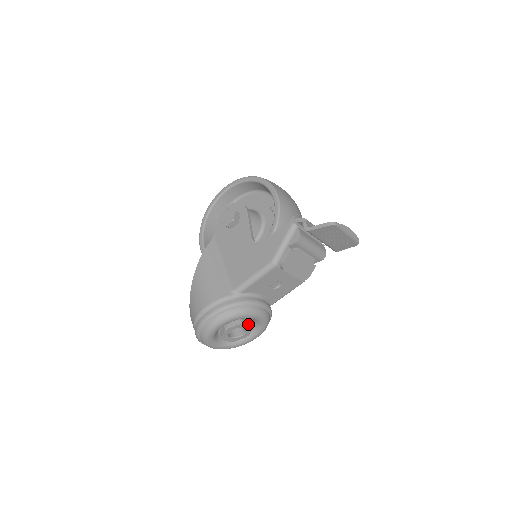
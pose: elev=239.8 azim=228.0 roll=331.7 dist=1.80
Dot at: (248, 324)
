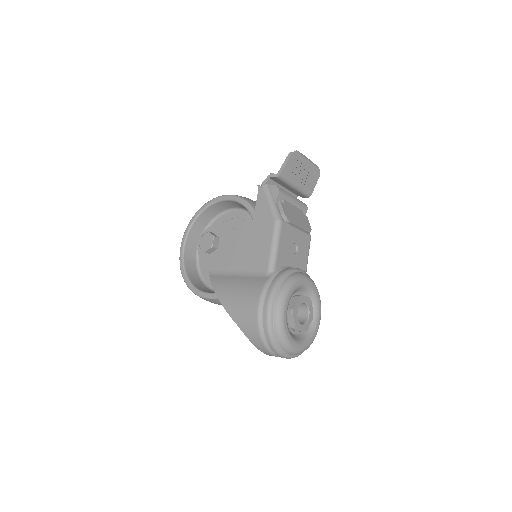
Dot at: (304, 296)
